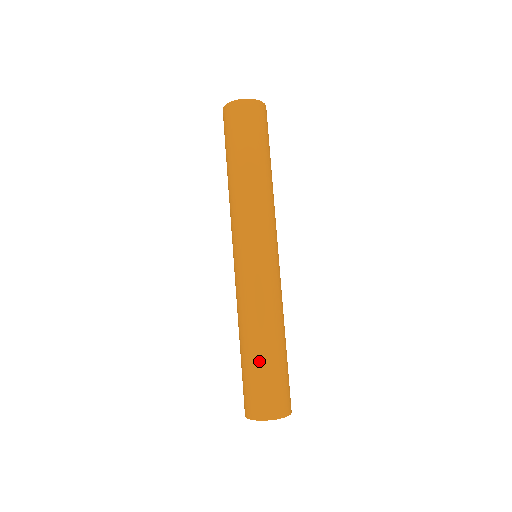
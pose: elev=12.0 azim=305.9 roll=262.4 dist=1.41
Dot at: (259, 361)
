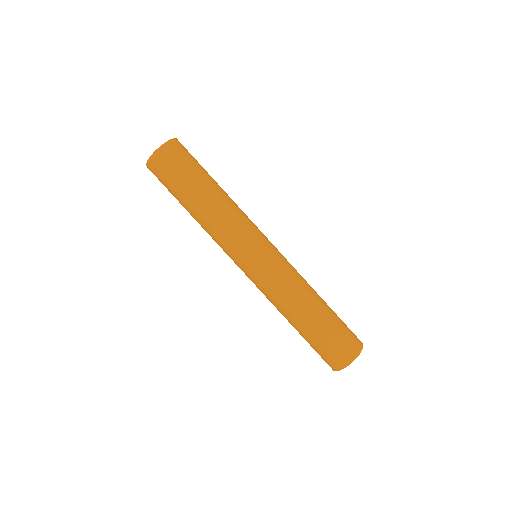
Dot at: (309, 333)
